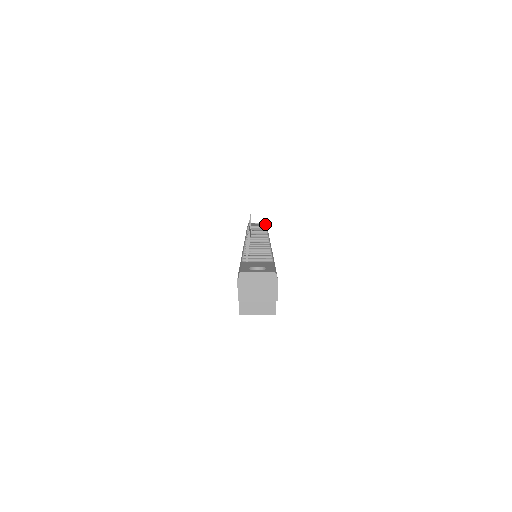
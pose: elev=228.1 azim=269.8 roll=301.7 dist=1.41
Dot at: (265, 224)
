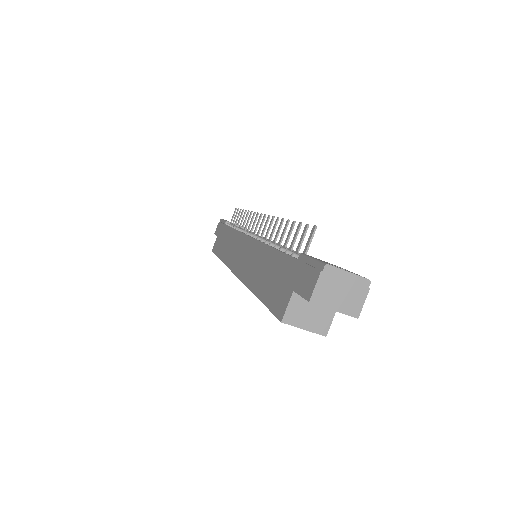
Dot at: occluded
